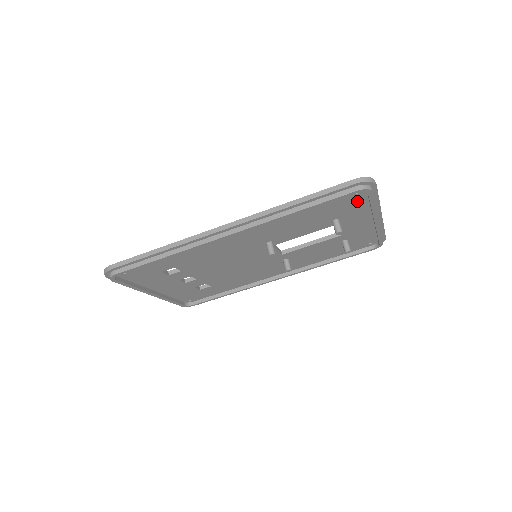
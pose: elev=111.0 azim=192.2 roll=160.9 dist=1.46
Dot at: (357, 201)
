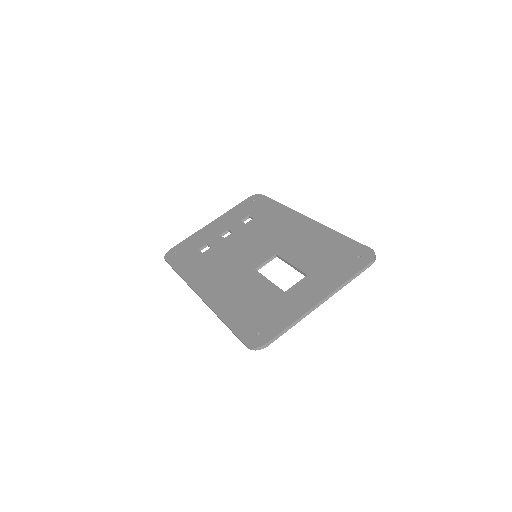
Dot at: occluded
